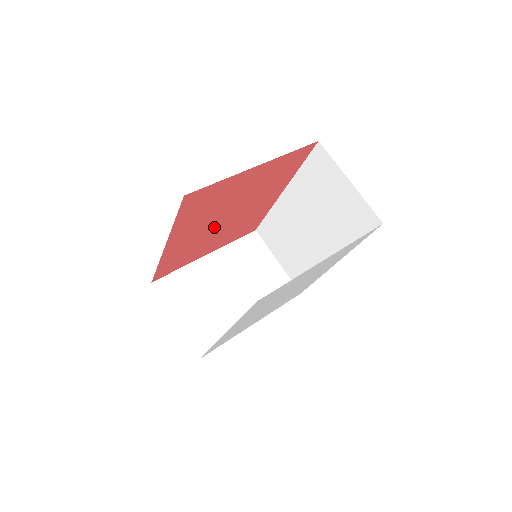
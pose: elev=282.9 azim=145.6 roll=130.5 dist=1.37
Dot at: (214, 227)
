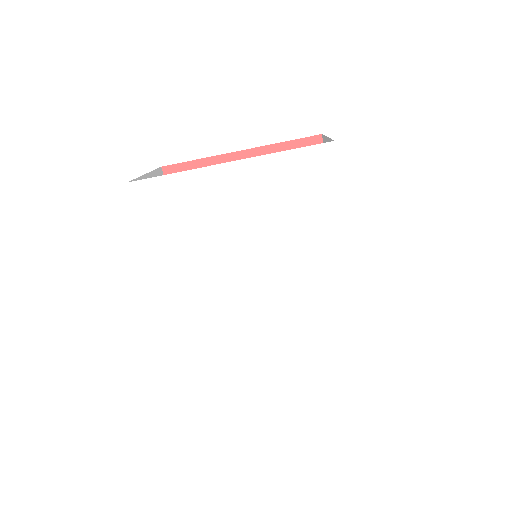
Dot at: occluded
